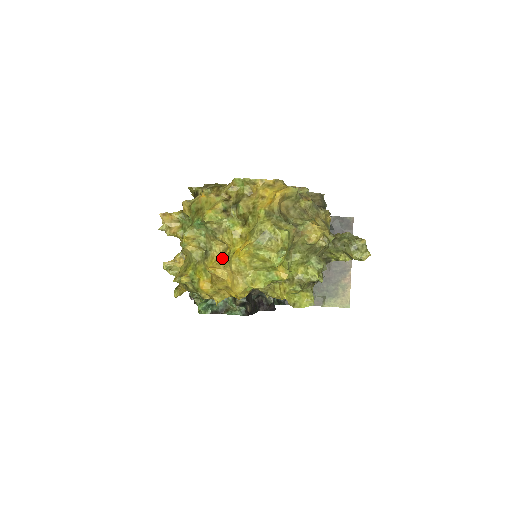
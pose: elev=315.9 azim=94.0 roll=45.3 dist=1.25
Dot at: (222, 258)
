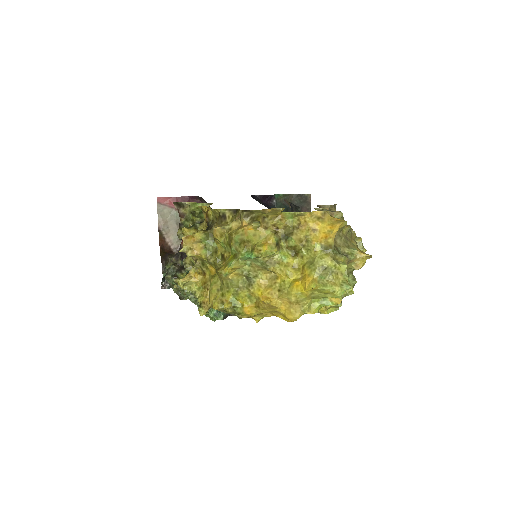
Dot at: (273, 287)
